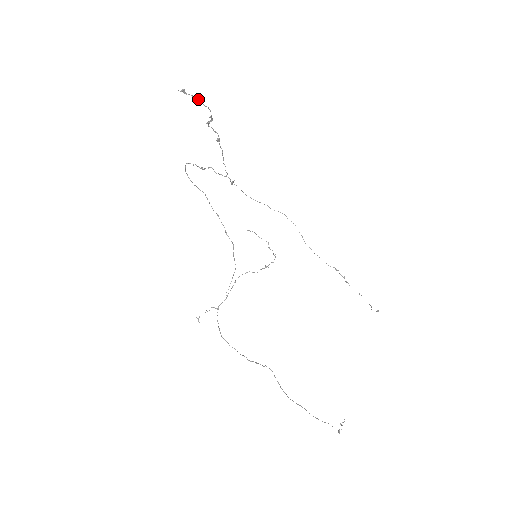
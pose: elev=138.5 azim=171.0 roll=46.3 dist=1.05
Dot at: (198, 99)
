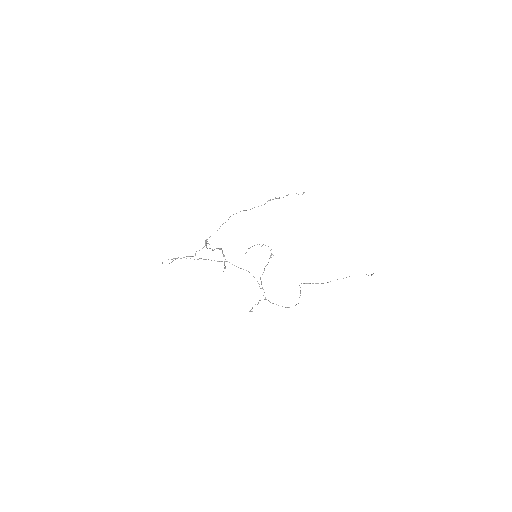
Dot at: occluded
